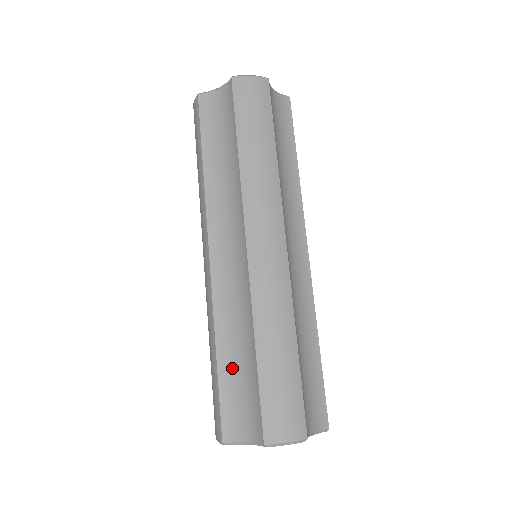
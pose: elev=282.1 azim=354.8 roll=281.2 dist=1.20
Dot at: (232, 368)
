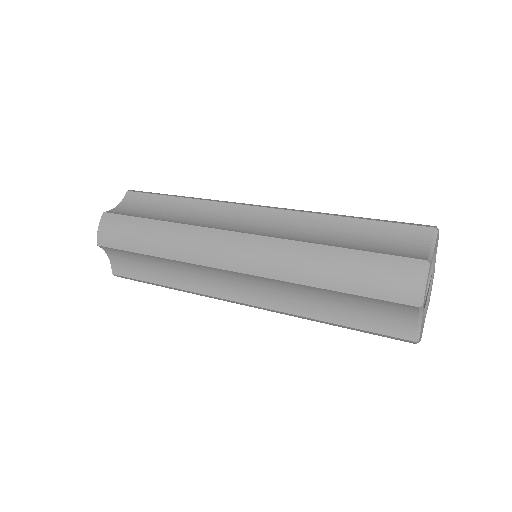
Dot at: (353, 243)
